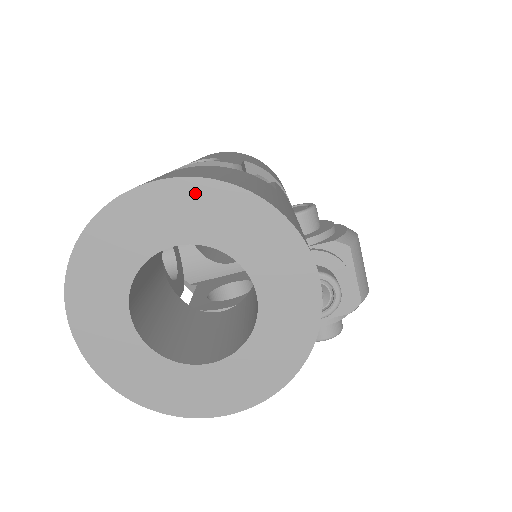
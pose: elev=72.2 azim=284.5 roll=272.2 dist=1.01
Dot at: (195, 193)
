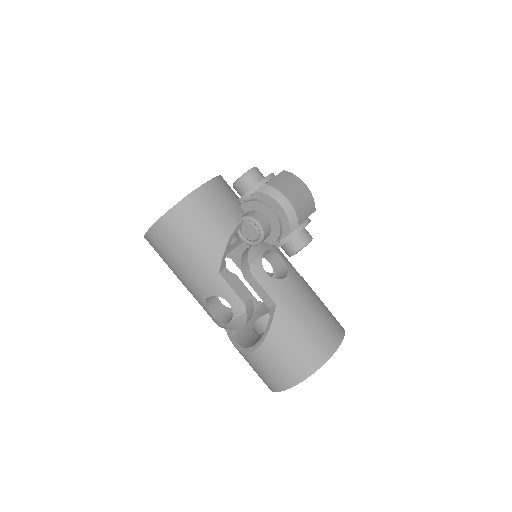
Dot at: occluded
